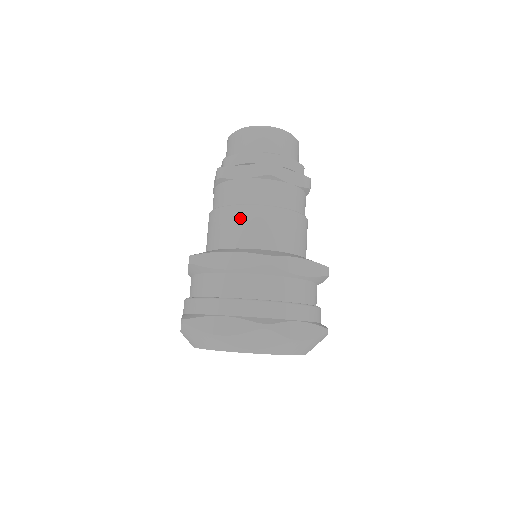
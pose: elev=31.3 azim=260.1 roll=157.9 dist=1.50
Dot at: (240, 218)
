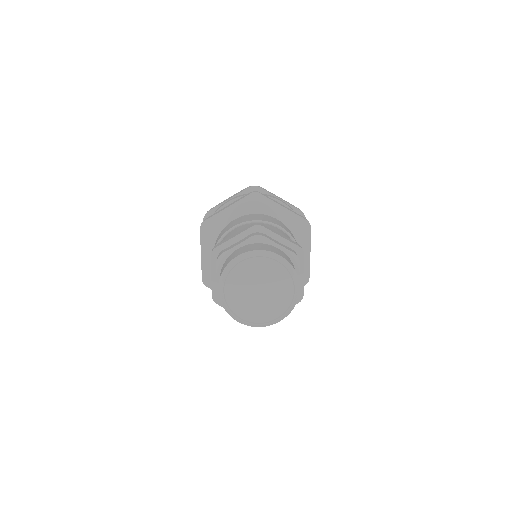
Dot at: occluded
